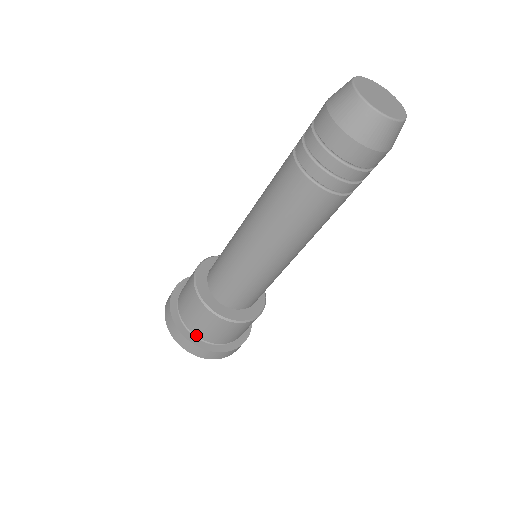
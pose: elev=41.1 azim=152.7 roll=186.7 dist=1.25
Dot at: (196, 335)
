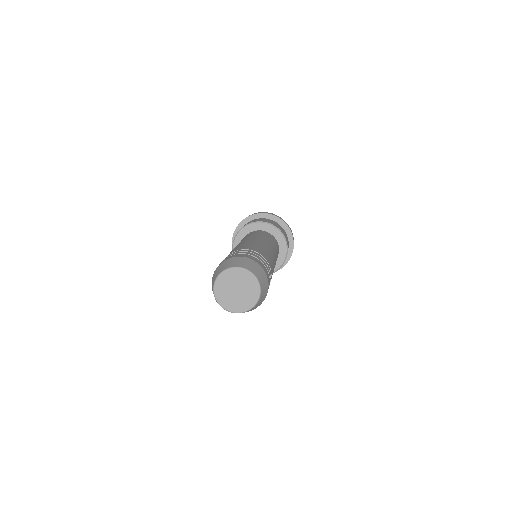
Dot at: occluded
